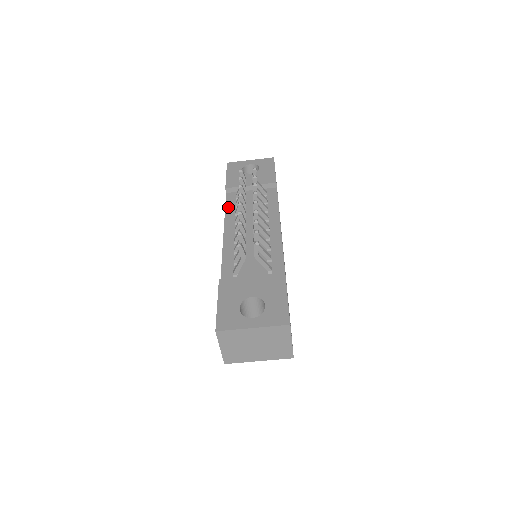
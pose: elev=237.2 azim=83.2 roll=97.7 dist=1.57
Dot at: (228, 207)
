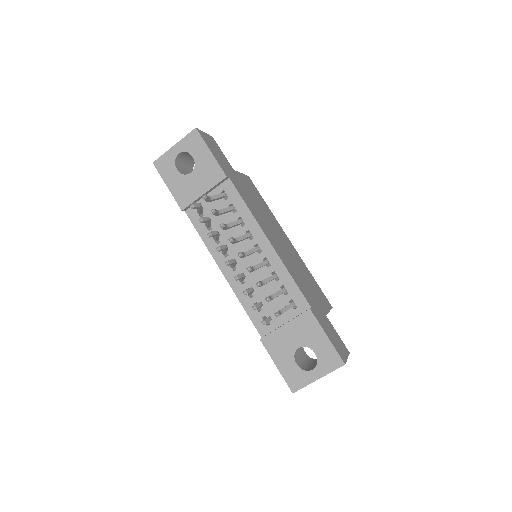
Dot at: (202, 234)
